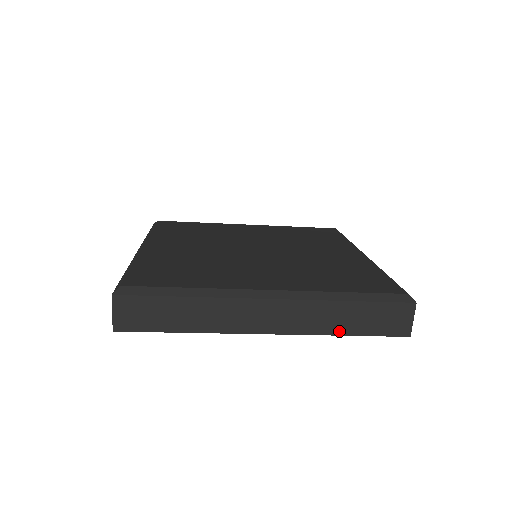
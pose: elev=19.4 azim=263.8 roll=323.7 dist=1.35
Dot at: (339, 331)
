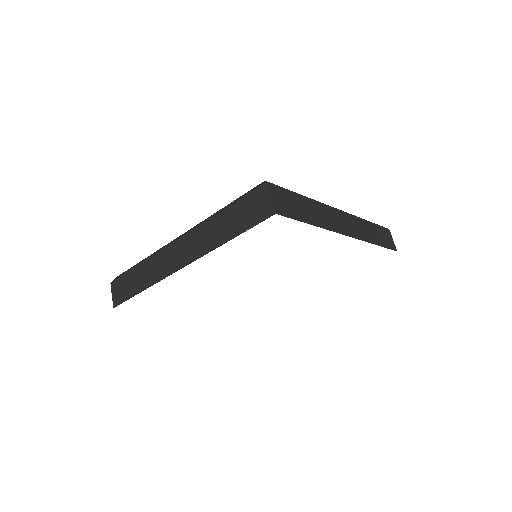
Dot at: (374, 241)
